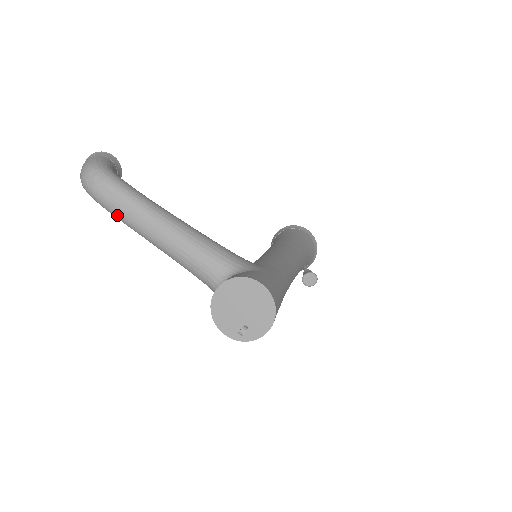
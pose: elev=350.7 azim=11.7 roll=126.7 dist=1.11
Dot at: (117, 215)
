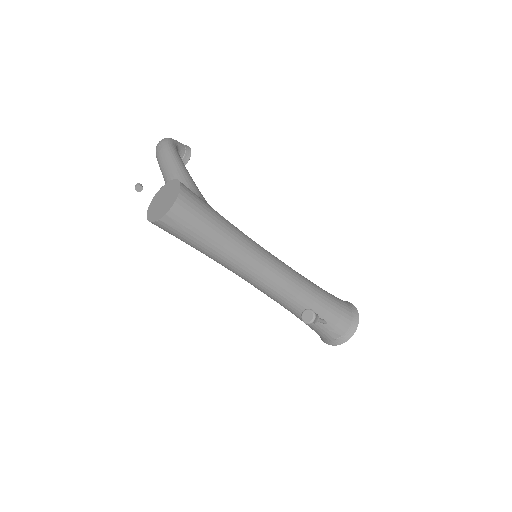
Dot at: (158, 160)
